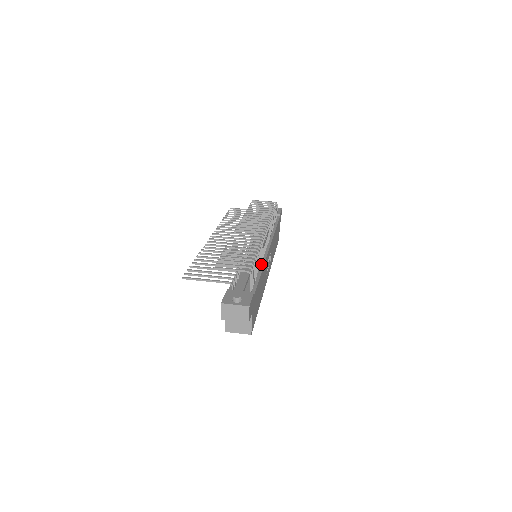
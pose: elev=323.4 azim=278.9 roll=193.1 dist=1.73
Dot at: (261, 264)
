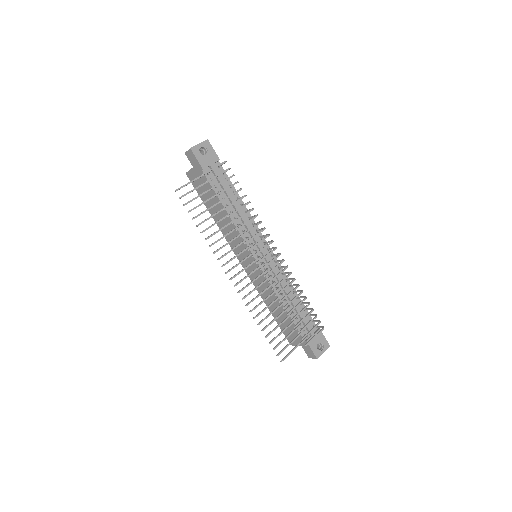
Dot at: occluded
